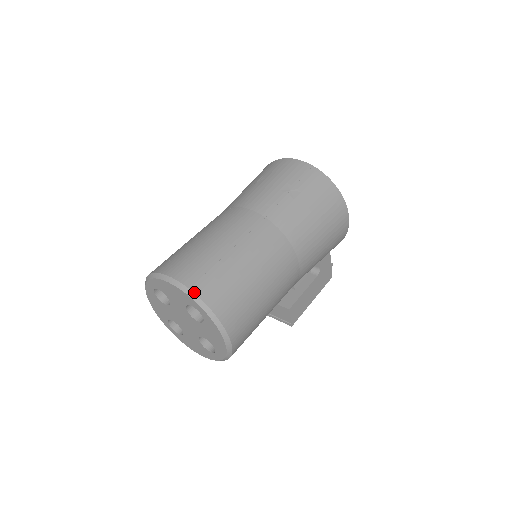
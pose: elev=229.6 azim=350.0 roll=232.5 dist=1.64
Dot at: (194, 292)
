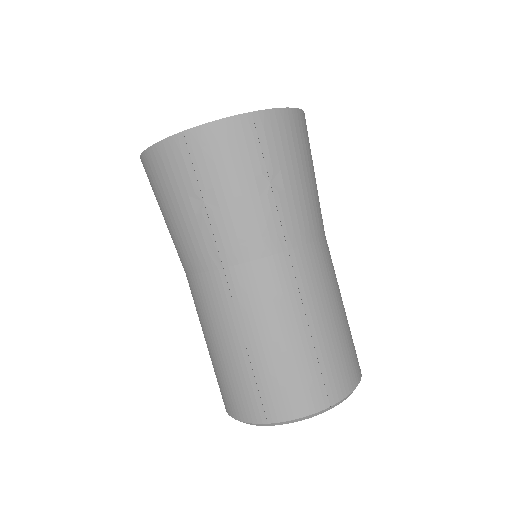
Dot at: (336, 403)
